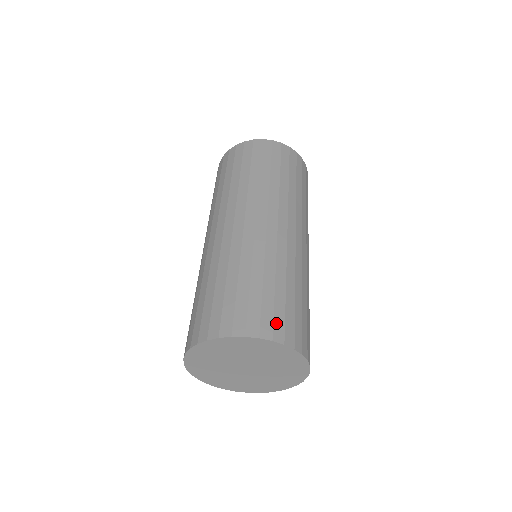
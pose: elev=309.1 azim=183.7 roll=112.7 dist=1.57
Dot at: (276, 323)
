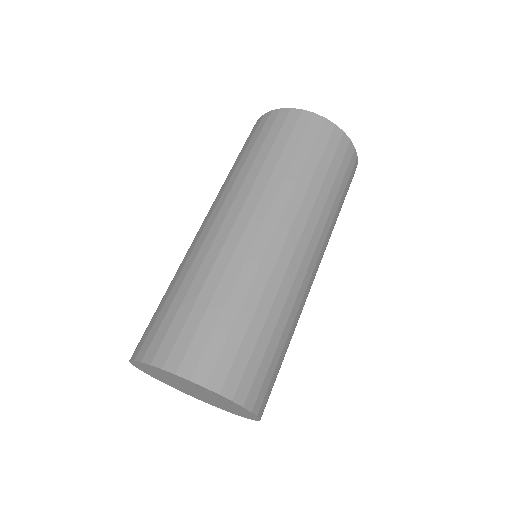
Dot at: (190, 353)
